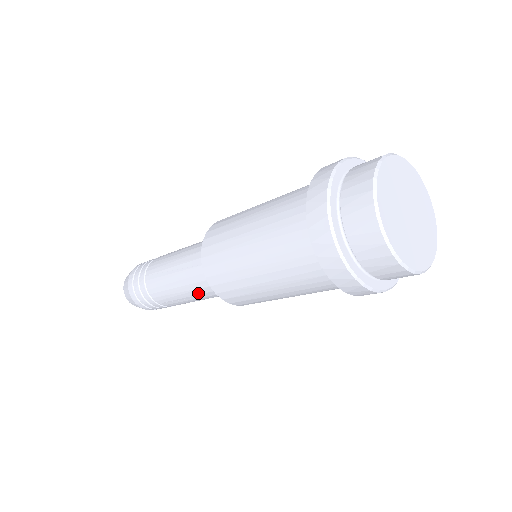
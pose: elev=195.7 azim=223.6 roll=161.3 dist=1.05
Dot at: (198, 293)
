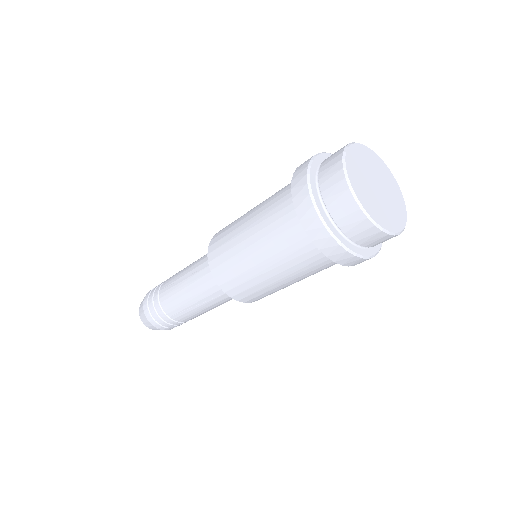
Dot at: (204, 296)
